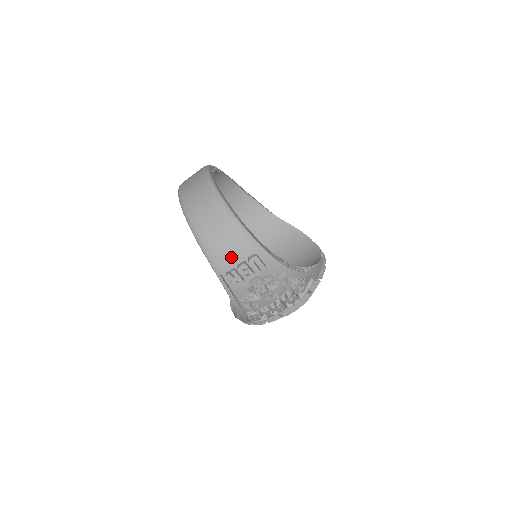
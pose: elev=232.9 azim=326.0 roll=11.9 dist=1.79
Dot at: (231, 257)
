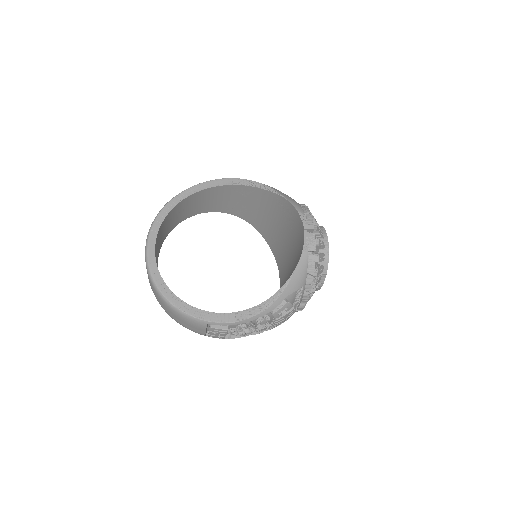
Dot at: (197, 330)
